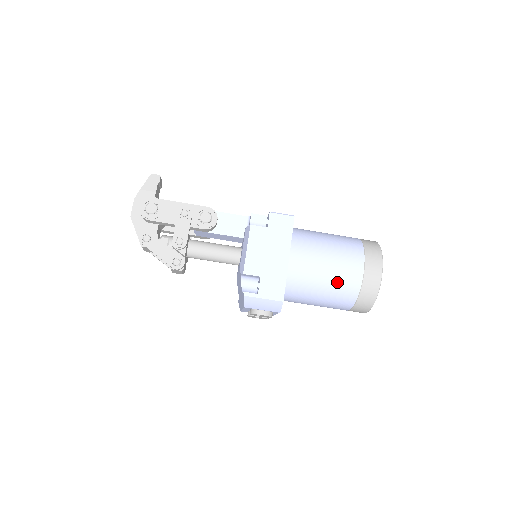
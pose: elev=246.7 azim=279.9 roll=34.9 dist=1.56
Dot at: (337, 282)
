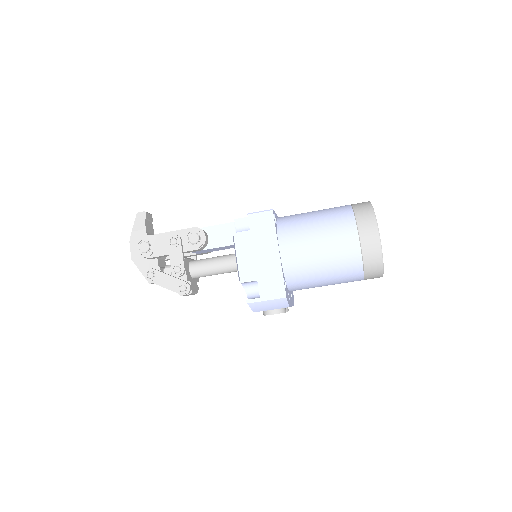
Dot at: (336, 260)
